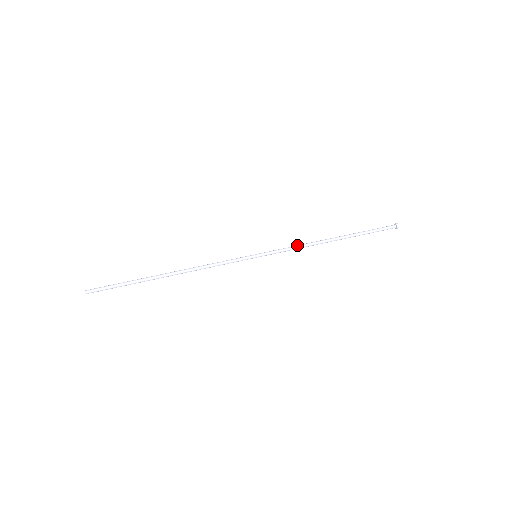
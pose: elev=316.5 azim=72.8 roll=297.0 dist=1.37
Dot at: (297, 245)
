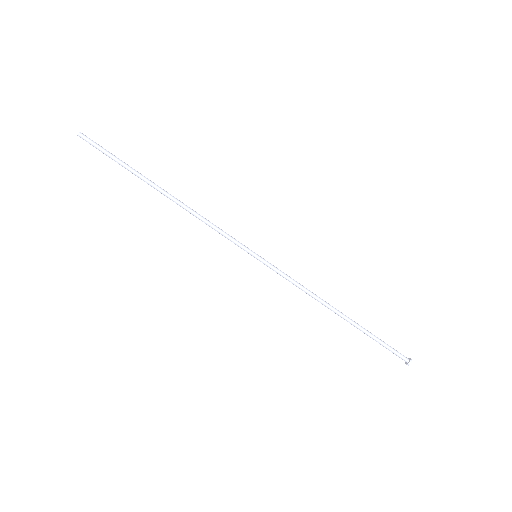
Dot at: (302, 285)
